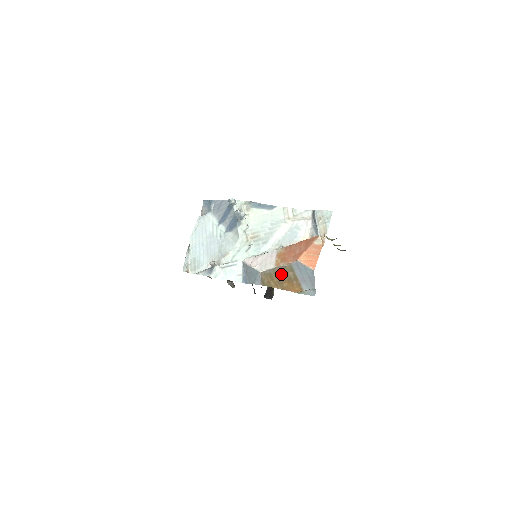
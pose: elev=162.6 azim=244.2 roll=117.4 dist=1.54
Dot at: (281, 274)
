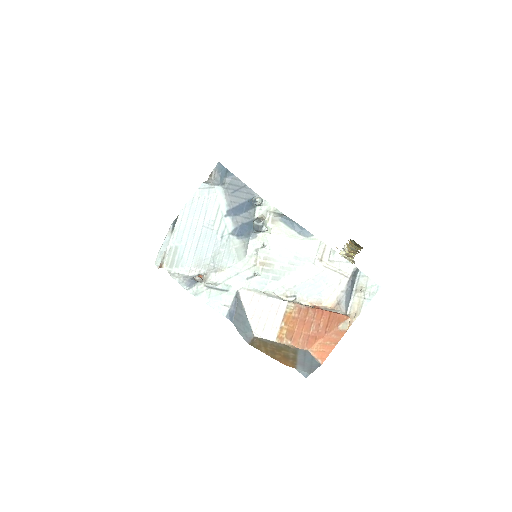
Dot at: (279, 349)
